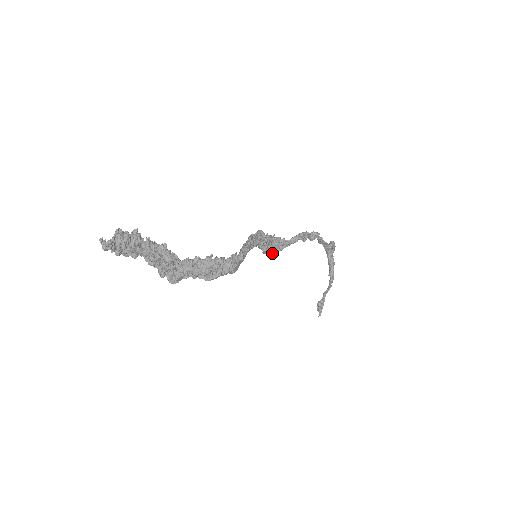
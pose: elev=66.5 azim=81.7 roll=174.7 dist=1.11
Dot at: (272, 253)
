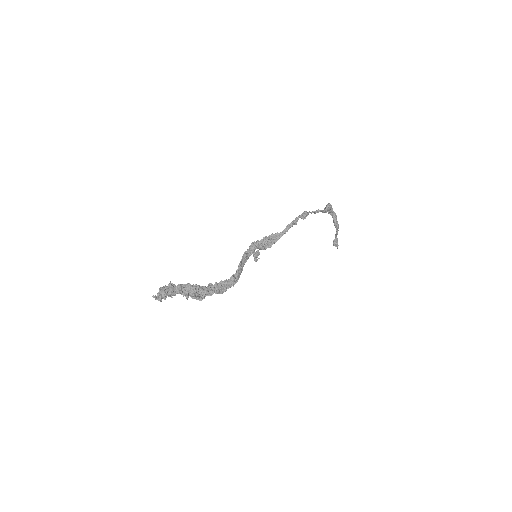
Dot at: (269, 247)
